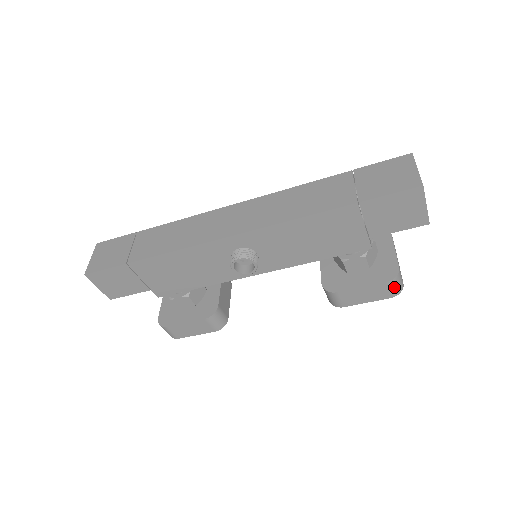
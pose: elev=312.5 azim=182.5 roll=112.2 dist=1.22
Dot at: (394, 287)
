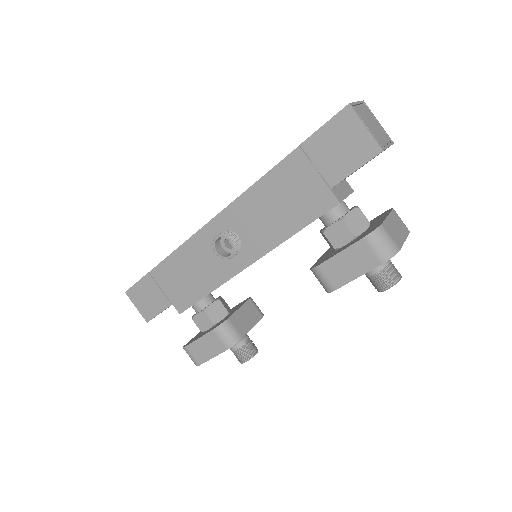
Dot at: (378, 246)
